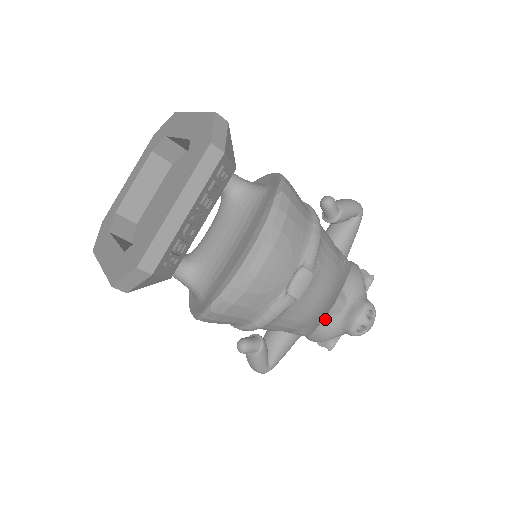
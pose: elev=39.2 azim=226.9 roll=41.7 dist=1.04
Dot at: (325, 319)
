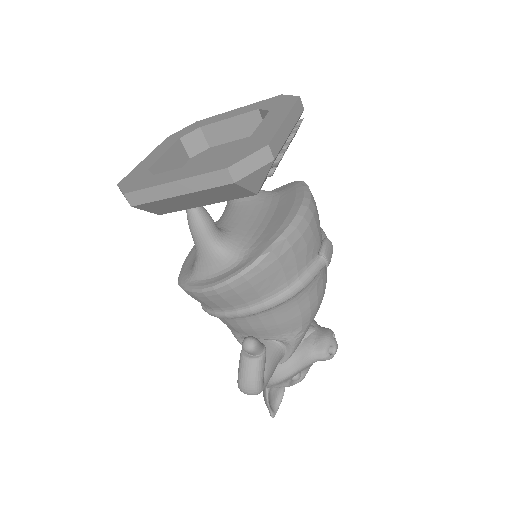
Dot at: occluded
